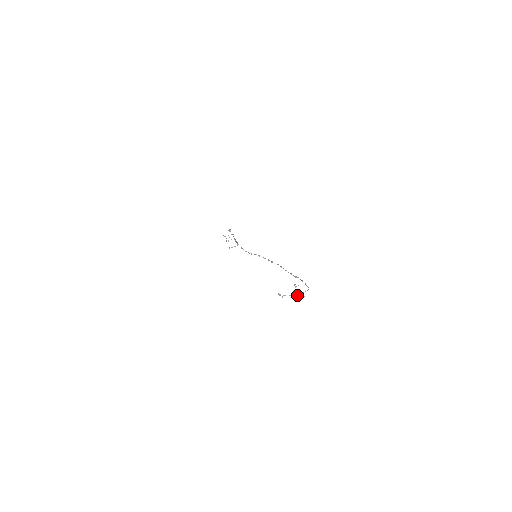
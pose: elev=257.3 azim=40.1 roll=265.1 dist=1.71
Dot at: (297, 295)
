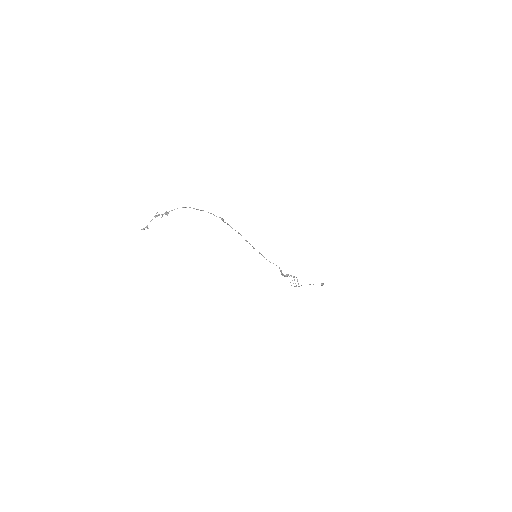
Dot at: occluded
